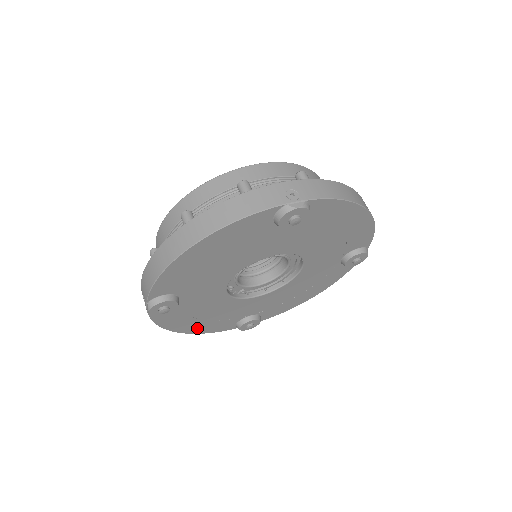
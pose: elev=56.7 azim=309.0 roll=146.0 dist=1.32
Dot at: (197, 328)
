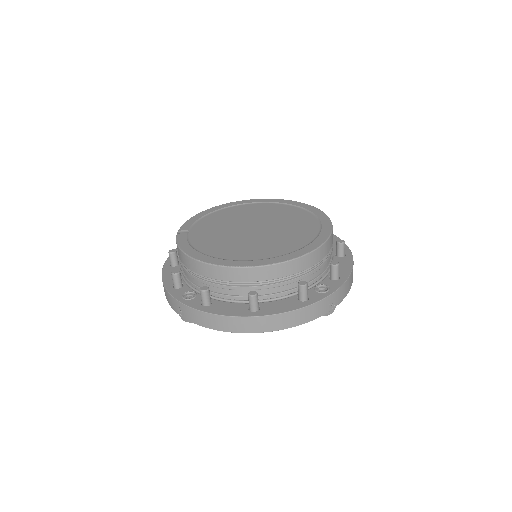
Dot at: occluded
